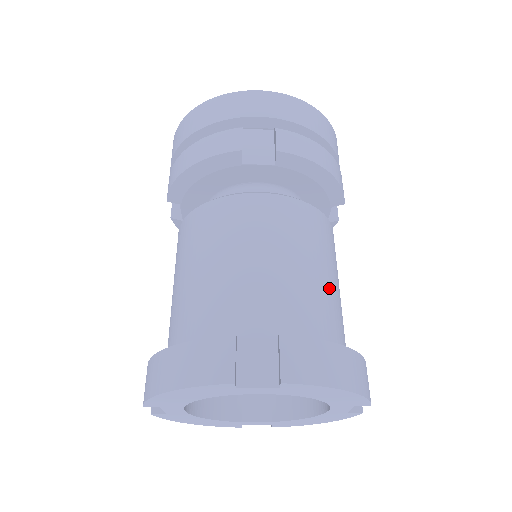
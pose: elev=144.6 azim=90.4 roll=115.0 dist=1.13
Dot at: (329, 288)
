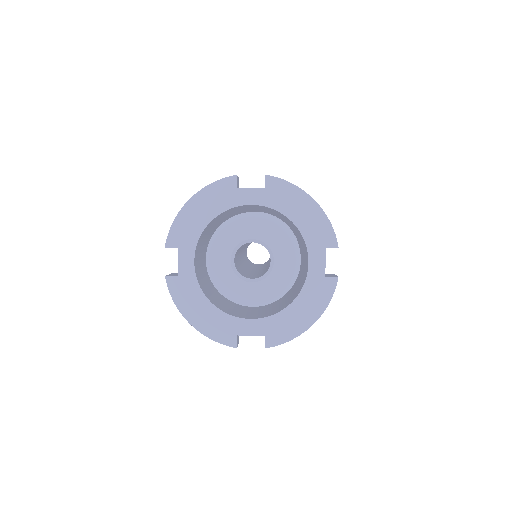
Dot at: occluded
